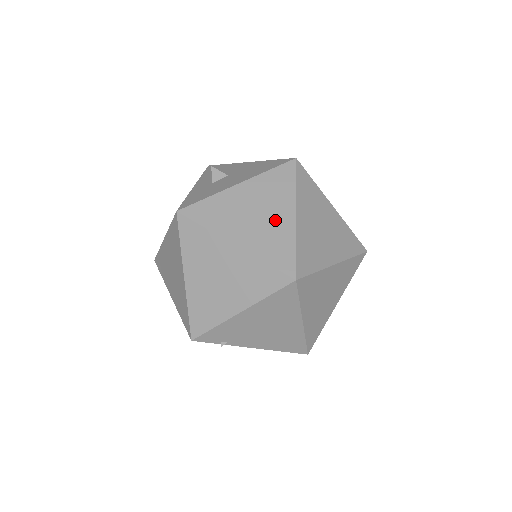
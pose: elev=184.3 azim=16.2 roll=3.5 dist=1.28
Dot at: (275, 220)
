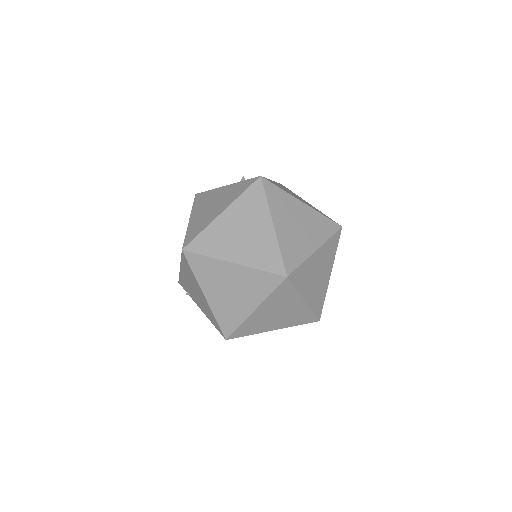
Dot at: (213, 212)
